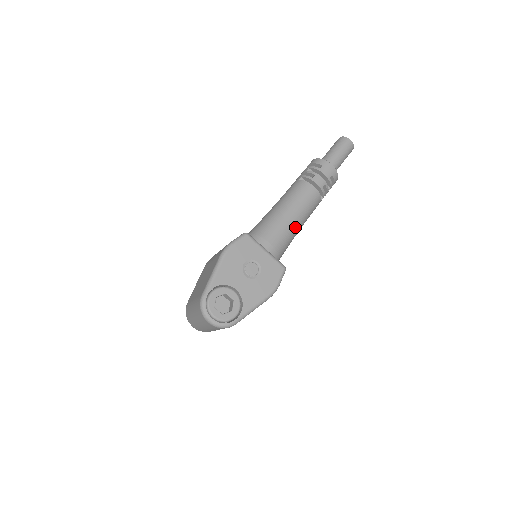
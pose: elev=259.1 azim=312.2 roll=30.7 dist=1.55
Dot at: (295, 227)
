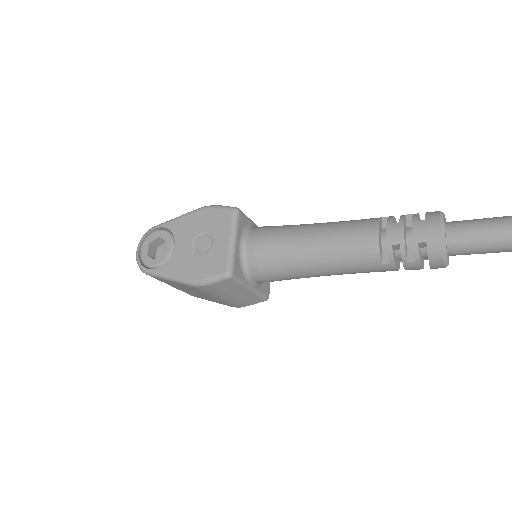
Dot at: (304, 257)
